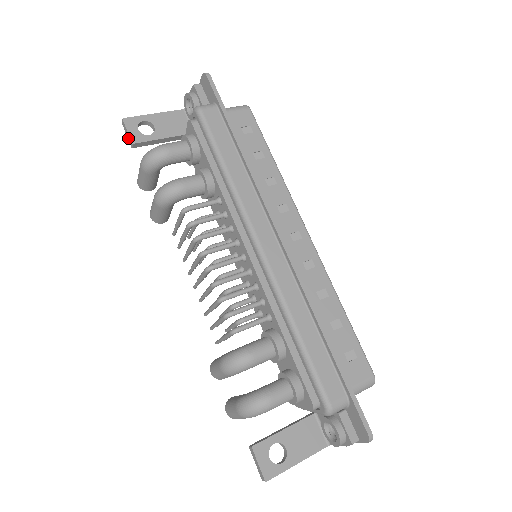
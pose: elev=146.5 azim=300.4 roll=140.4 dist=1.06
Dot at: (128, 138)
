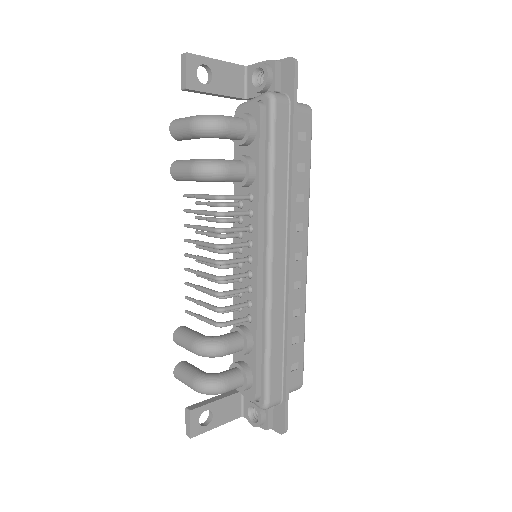
Dot at: (182, 77)
